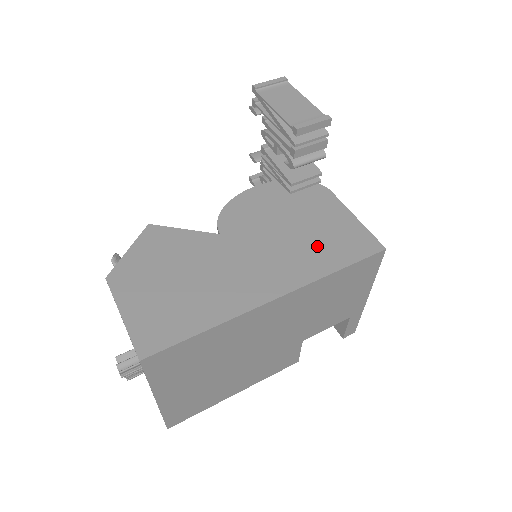
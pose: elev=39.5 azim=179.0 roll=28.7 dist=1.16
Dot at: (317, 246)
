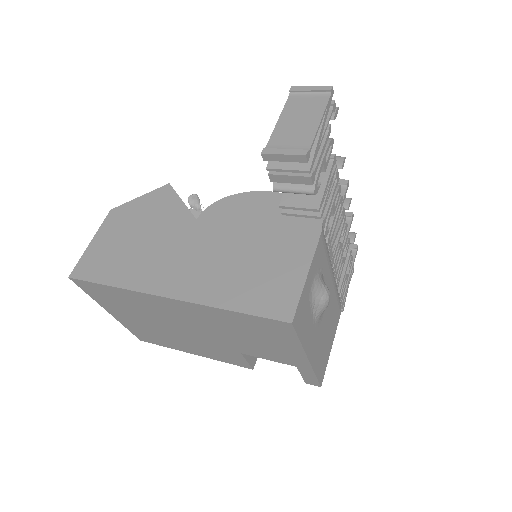
Dot at: (243, 277)
